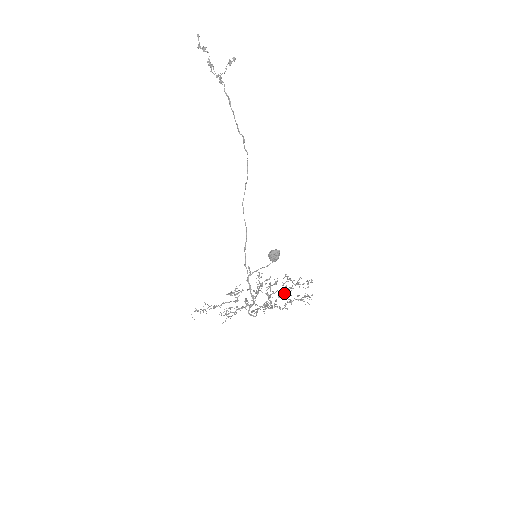
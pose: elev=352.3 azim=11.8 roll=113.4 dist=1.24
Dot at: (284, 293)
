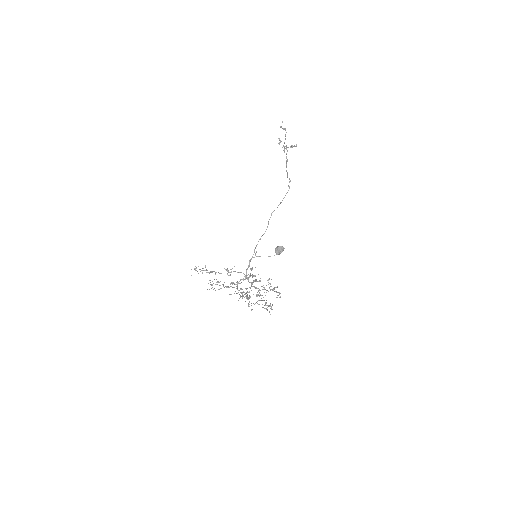
Dot at: (258, 294)
